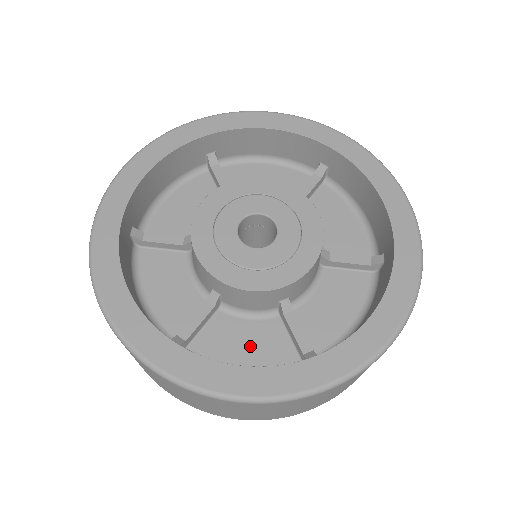
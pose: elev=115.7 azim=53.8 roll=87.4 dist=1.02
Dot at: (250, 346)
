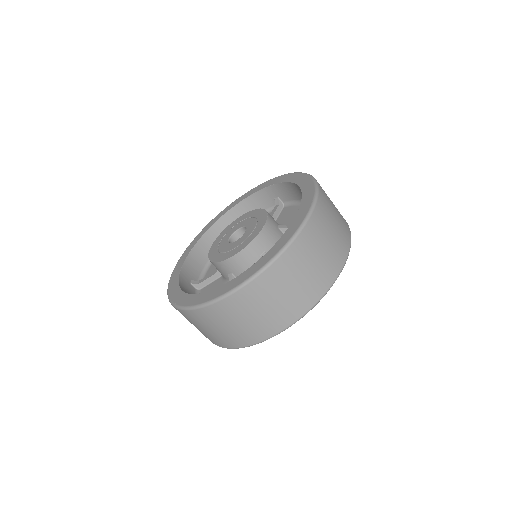
Dot at: occluded
